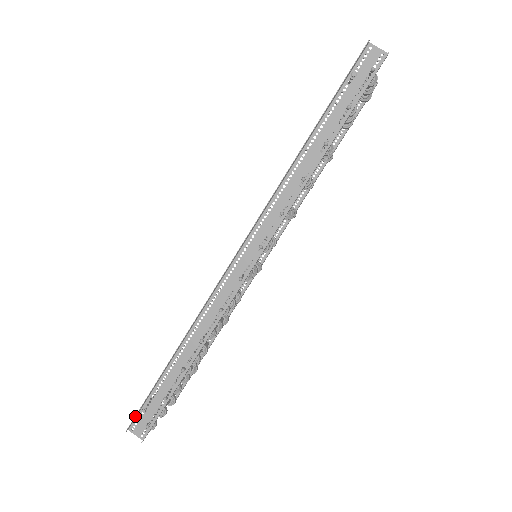
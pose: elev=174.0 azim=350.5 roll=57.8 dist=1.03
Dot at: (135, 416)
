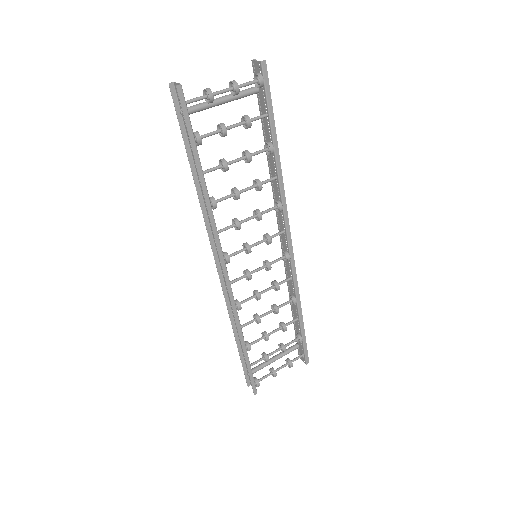
Dot at: (245, 377)
